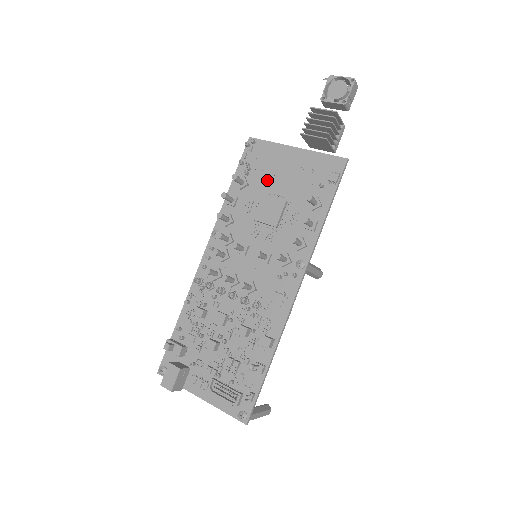
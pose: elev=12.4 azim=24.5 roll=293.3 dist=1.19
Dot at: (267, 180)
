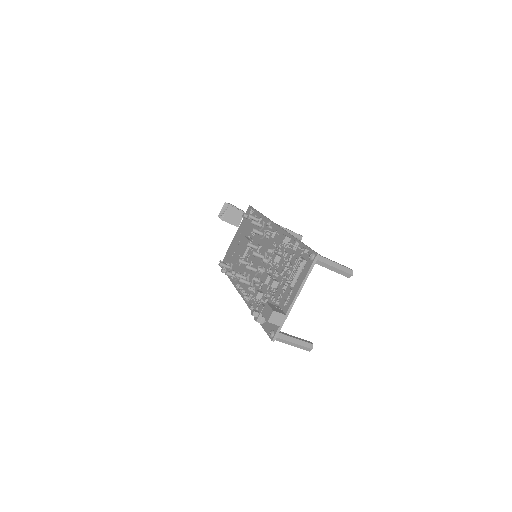
Dot at: (236, 252)
